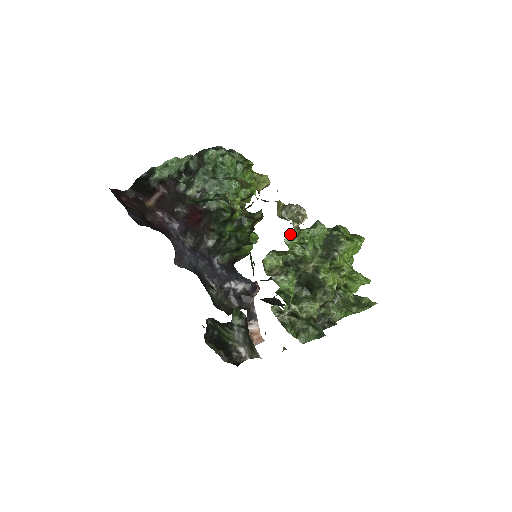
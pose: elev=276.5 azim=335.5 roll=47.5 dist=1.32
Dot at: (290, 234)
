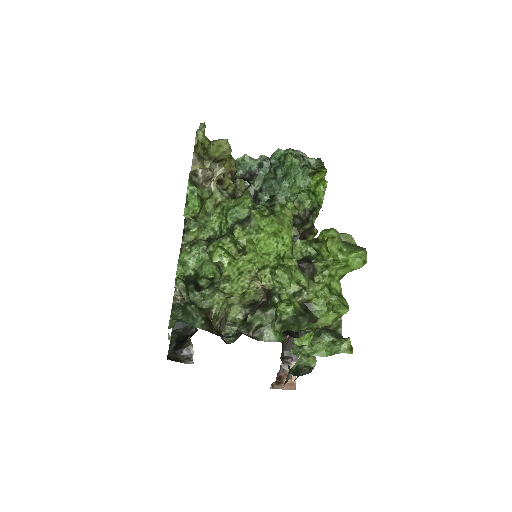
Dot at: (214, 201)
